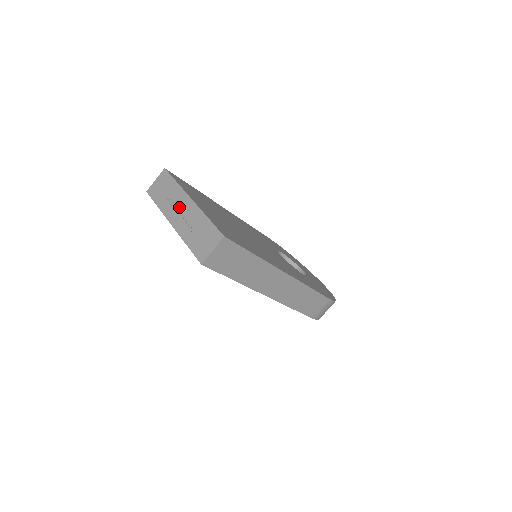
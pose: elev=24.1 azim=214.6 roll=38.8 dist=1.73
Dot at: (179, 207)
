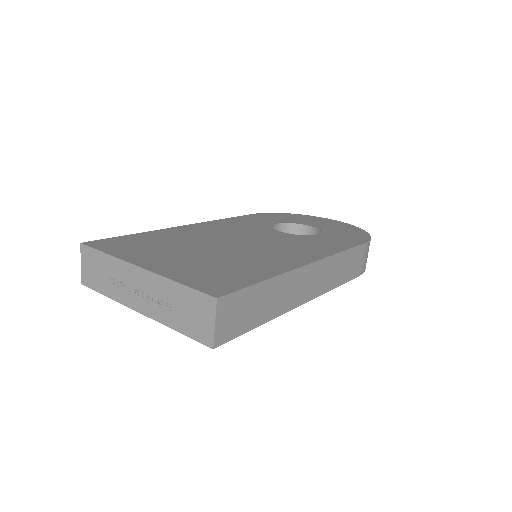
Dot at: (132, 285)
